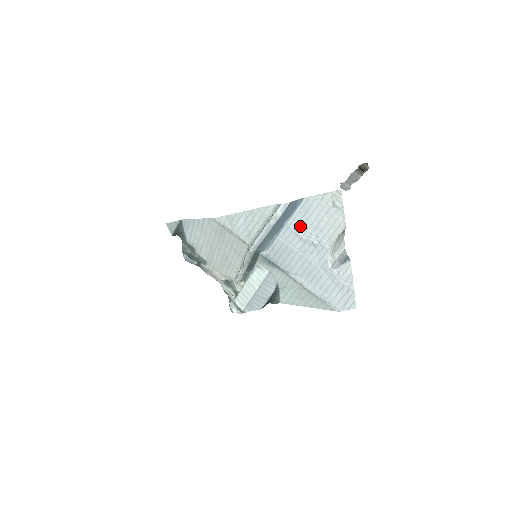
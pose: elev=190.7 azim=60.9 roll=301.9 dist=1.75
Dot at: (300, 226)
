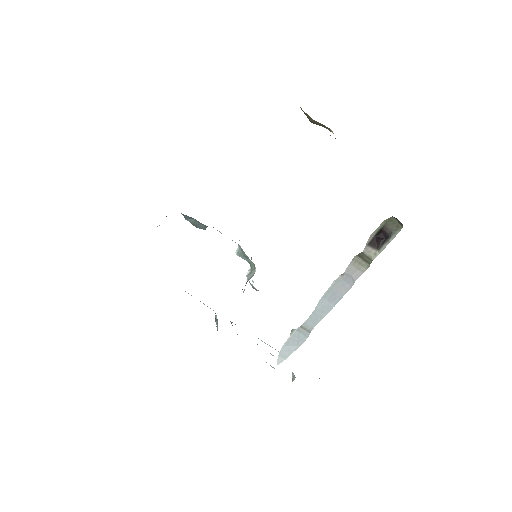
Dot at: occluded
